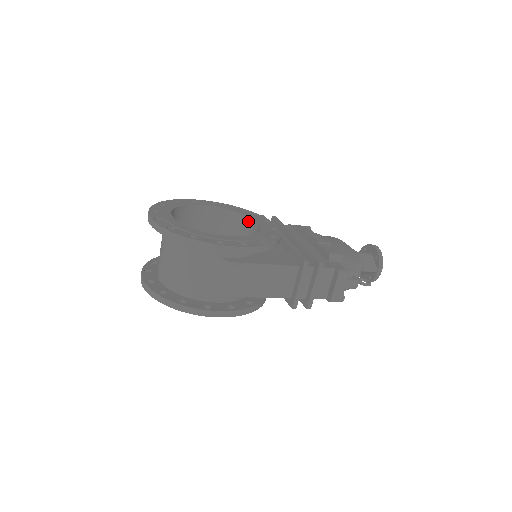
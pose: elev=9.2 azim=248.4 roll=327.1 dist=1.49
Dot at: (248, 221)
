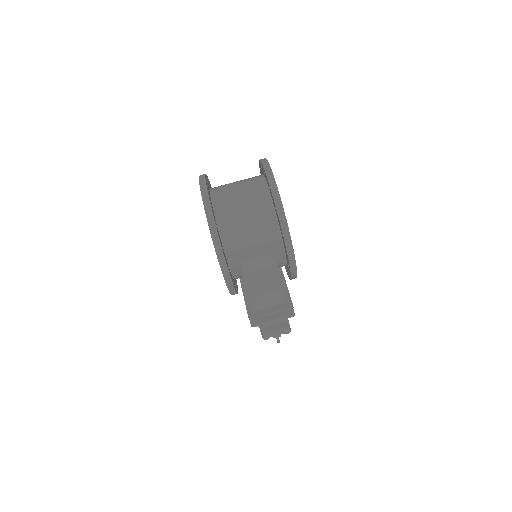
Dot at: occluded
